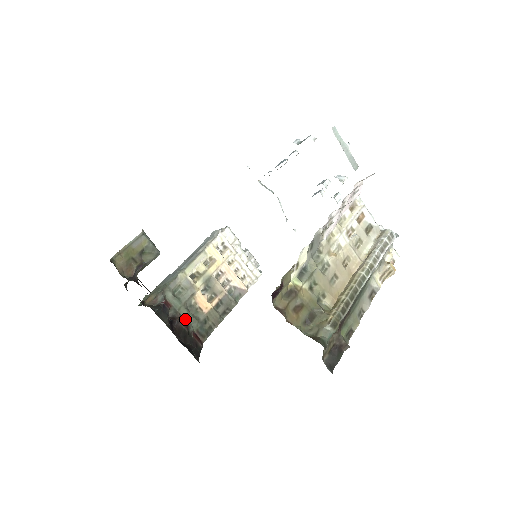
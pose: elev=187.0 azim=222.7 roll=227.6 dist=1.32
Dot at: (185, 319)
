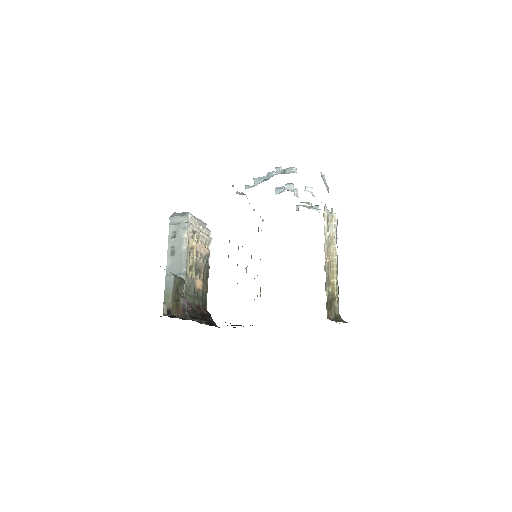
Dot at: (196, 304)
